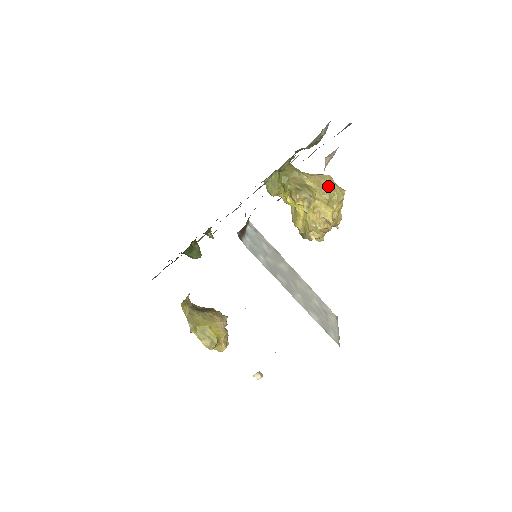
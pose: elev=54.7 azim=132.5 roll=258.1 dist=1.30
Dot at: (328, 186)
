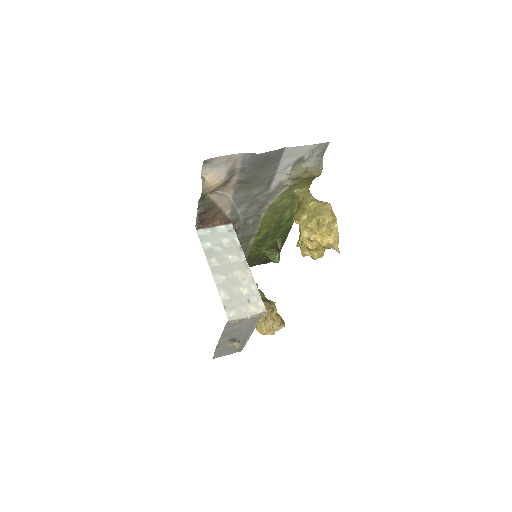
Dot at: (319, 211)
